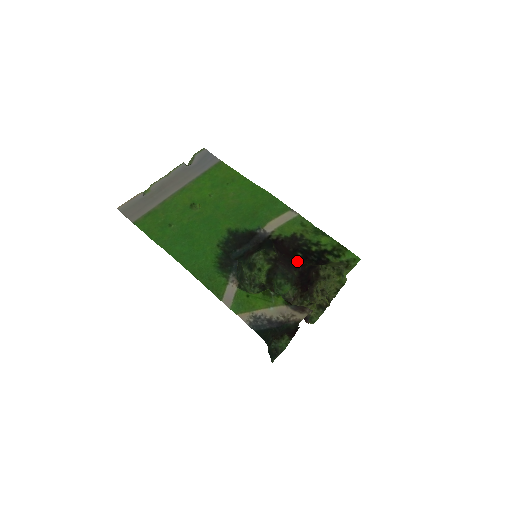
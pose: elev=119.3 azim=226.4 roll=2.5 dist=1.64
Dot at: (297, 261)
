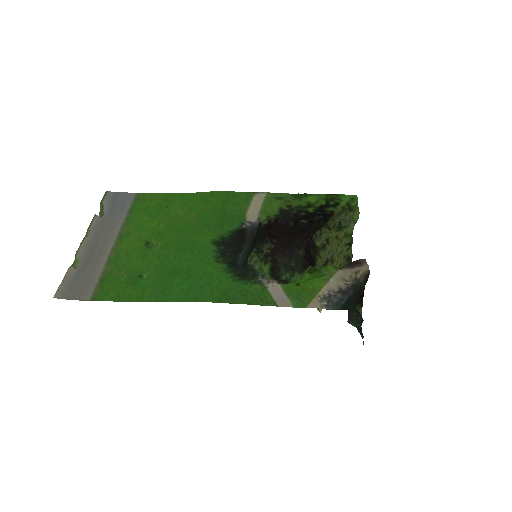
Dot at: (299, 236)
